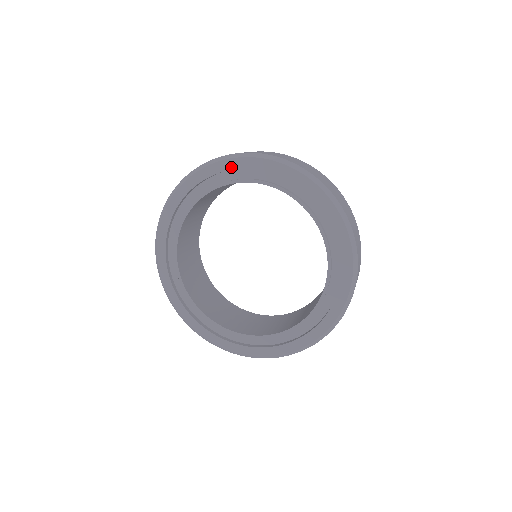
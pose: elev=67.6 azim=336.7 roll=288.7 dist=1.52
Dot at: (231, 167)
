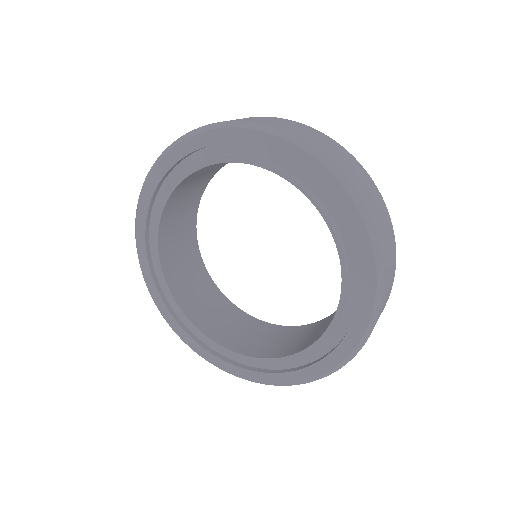
Dot at: (249, 141)
